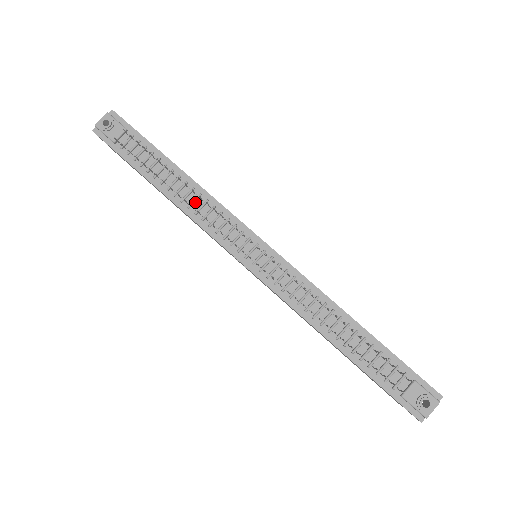
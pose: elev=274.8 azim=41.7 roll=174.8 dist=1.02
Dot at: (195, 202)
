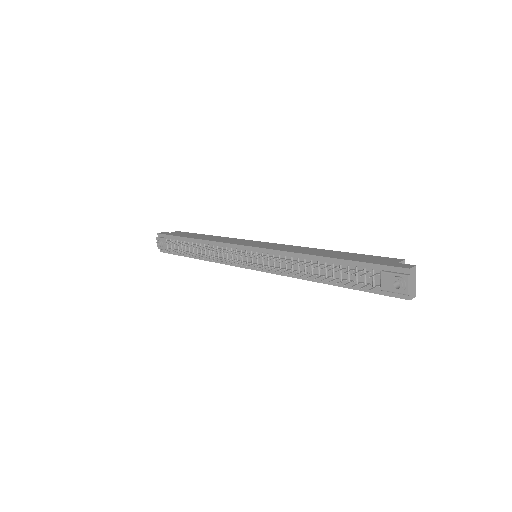
Dot at: (210, 252)
